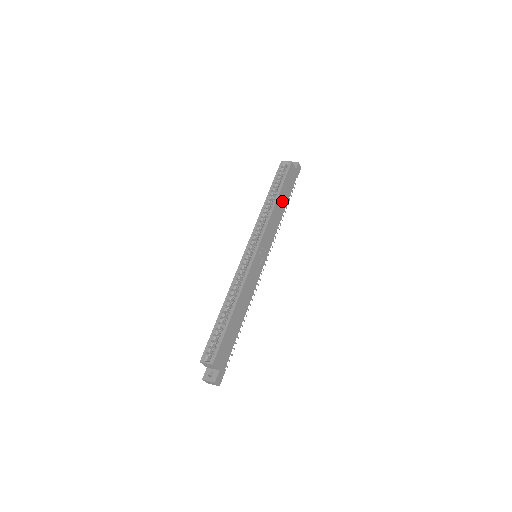
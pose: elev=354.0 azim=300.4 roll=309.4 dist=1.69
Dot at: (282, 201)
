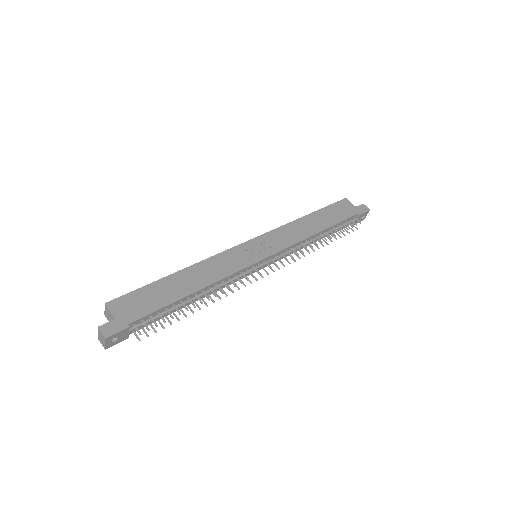
Dot at: (318, 221)
